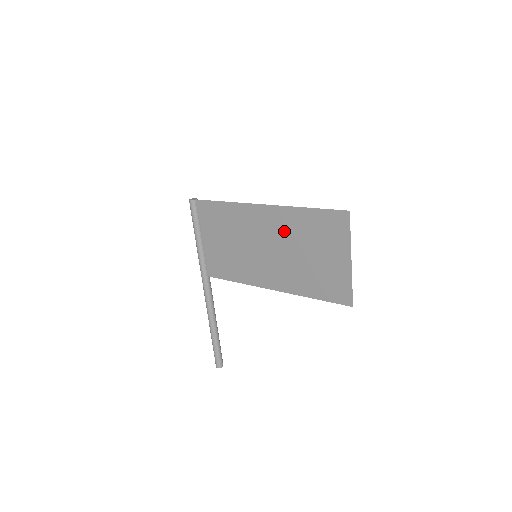
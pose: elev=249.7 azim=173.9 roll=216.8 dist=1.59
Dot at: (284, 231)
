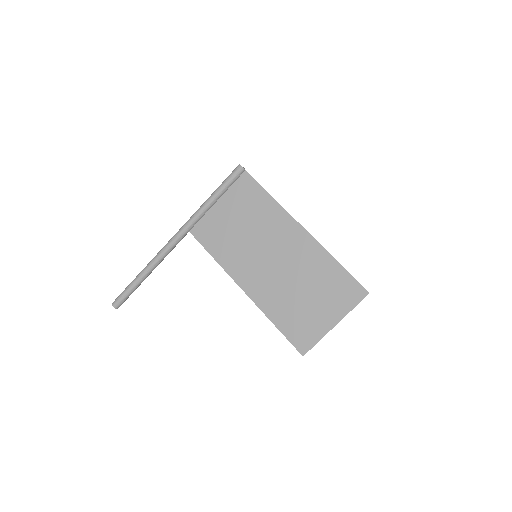
Dot at: (302, 261)
